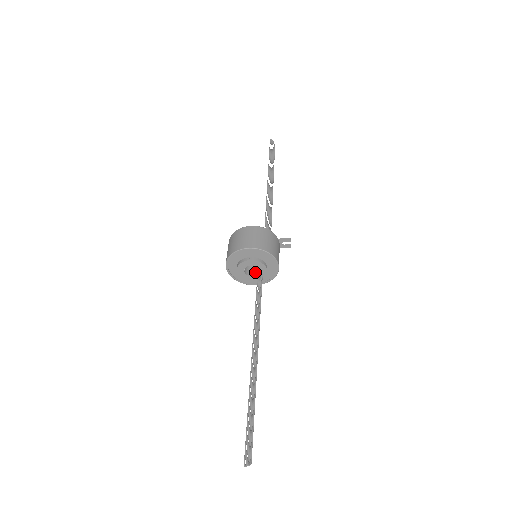
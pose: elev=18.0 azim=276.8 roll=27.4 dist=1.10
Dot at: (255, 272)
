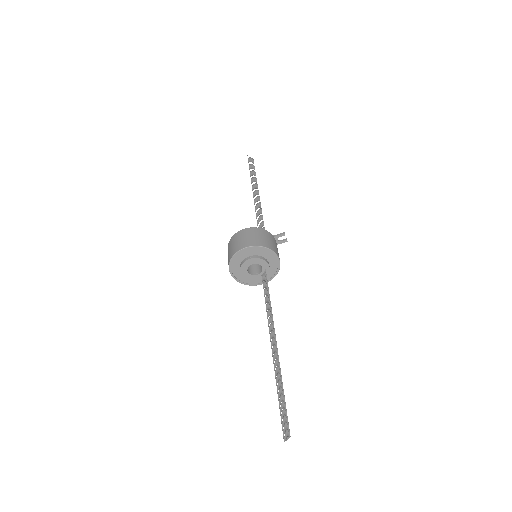
Dot at: (258, 271)
